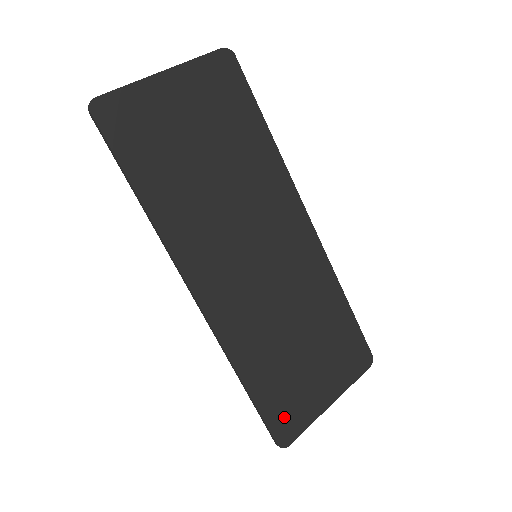
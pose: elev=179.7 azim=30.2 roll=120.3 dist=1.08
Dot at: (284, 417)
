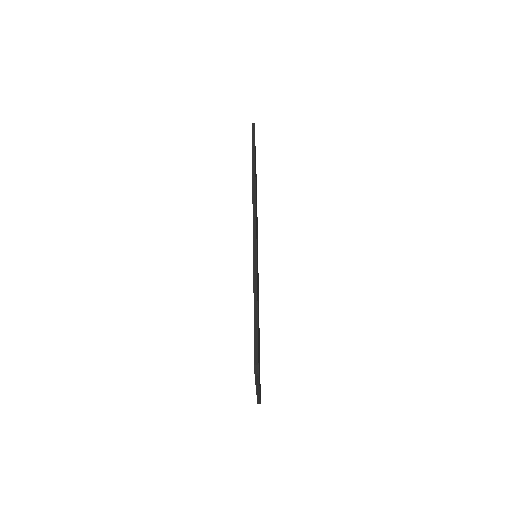
Dot at: occluded
